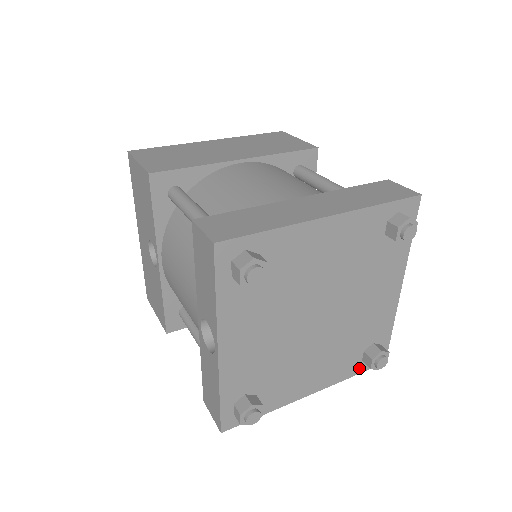
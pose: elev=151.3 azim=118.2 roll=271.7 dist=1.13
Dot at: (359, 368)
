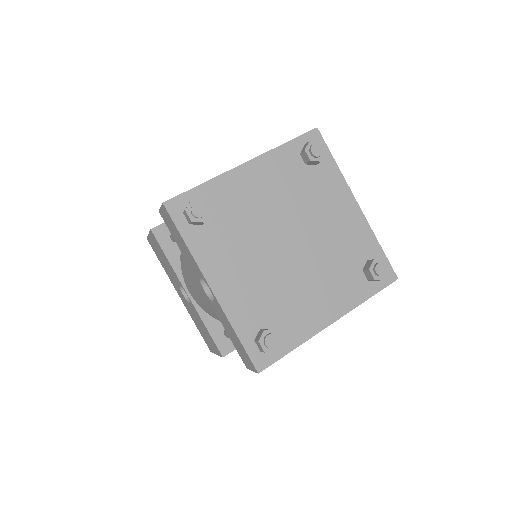
Dot at: (370, 289)
